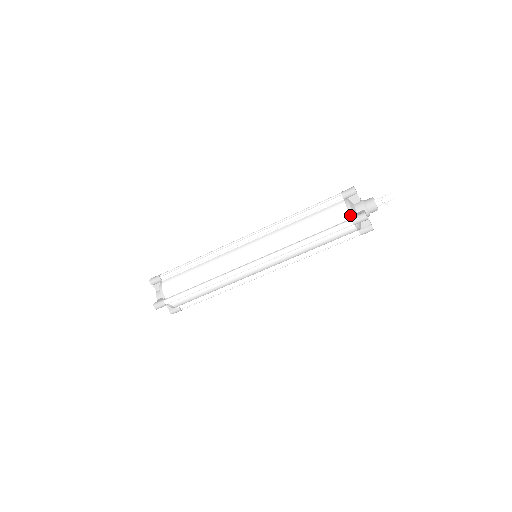
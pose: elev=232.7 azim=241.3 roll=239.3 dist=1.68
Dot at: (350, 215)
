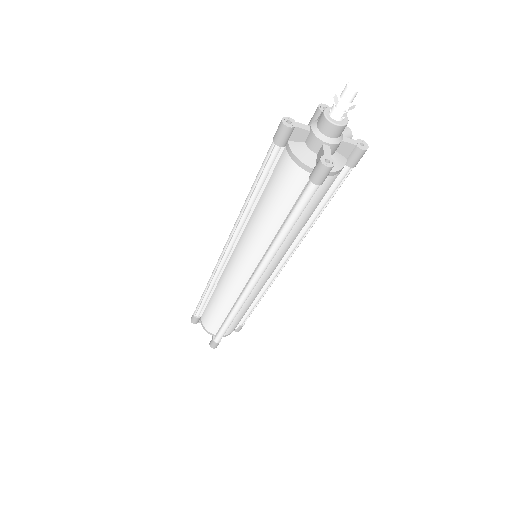
Dot at: (306, 171)
